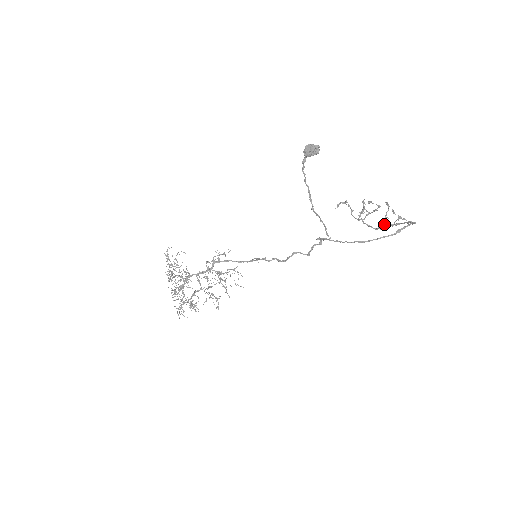
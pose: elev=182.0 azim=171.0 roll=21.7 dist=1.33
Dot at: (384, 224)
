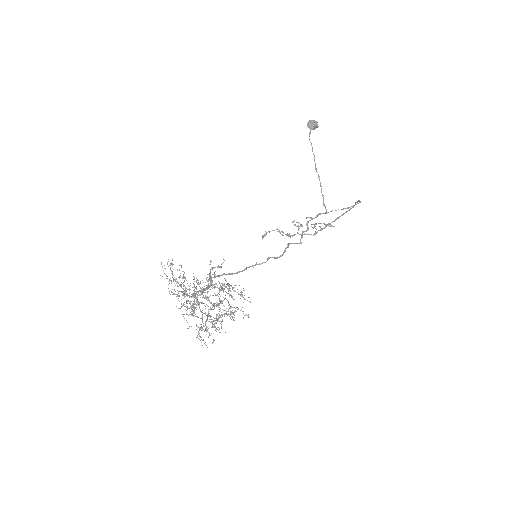
Dot at: occluded
